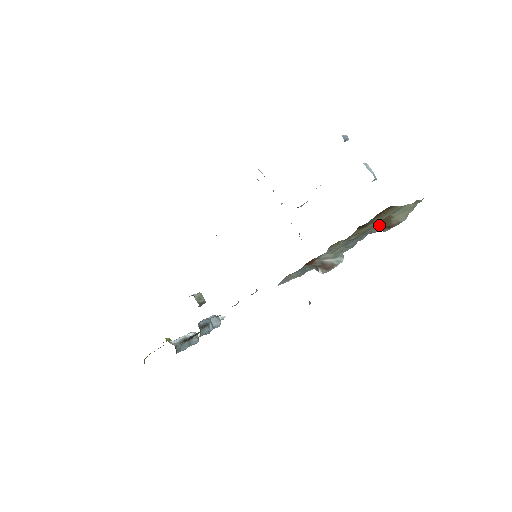
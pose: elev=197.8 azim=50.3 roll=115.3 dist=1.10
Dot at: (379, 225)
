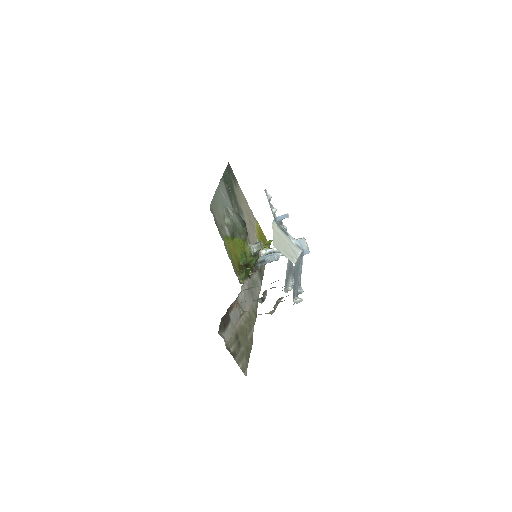
Dot at: occluded
